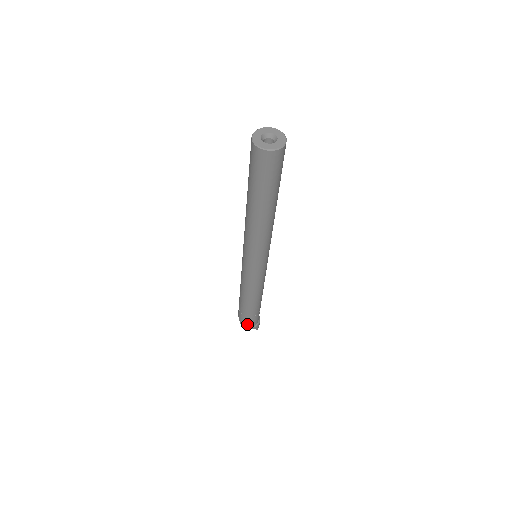
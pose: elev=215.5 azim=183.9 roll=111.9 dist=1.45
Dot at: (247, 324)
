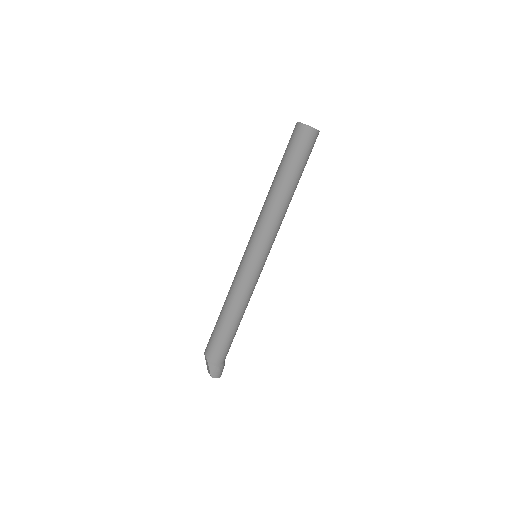
Dot at: (208, 351)
